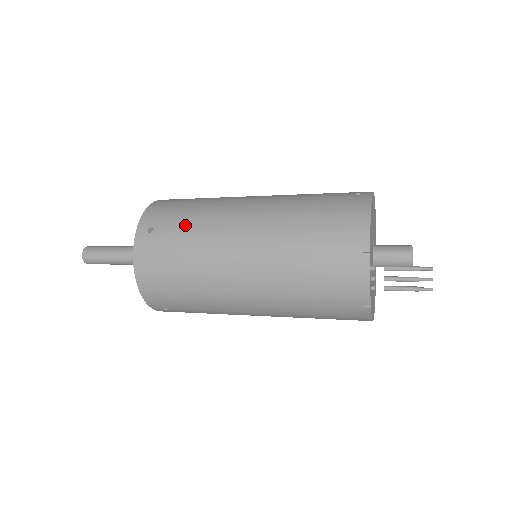
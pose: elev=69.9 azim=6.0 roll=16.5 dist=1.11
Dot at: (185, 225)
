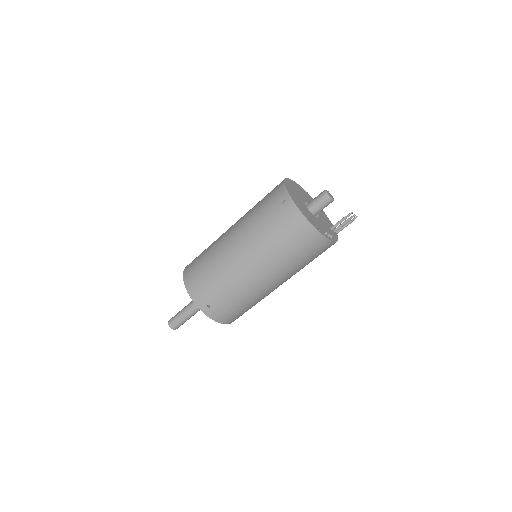
Dot at: (223, 291)
